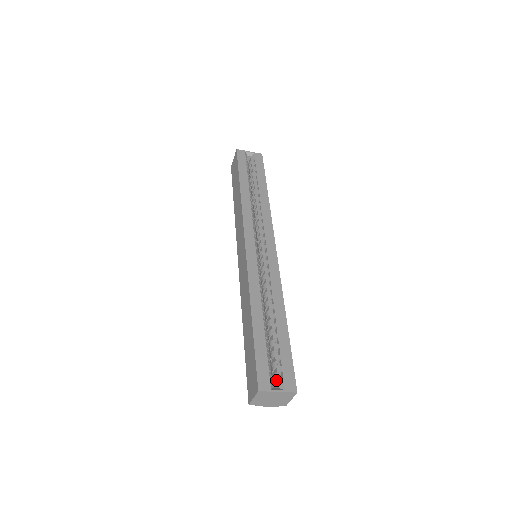
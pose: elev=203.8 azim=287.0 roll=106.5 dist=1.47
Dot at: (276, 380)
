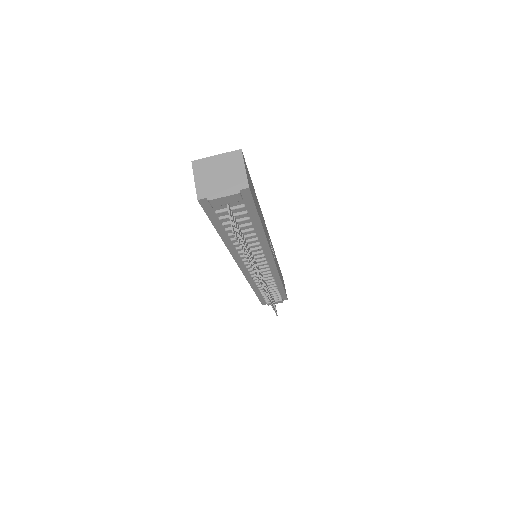
Dot at: occluded
